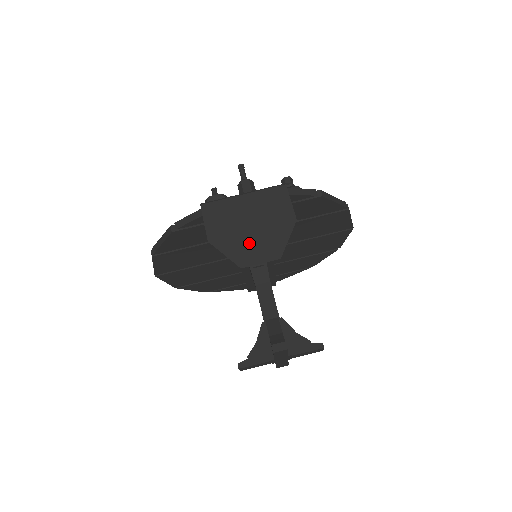
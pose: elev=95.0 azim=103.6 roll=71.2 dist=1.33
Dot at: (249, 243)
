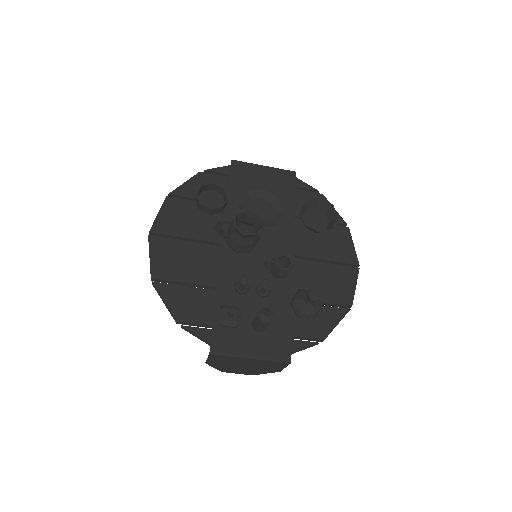
Dot at: (236, 369)
